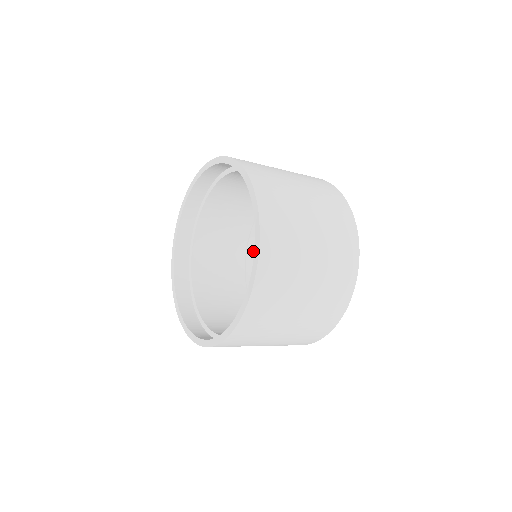
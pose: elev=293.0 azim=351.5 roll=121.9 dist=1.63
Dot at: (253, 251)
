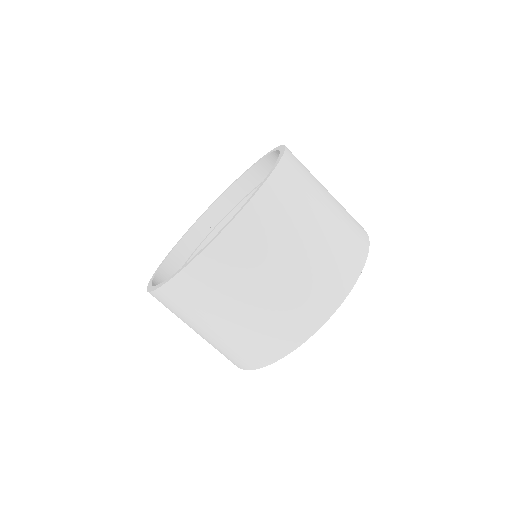
Dot at: occluded
